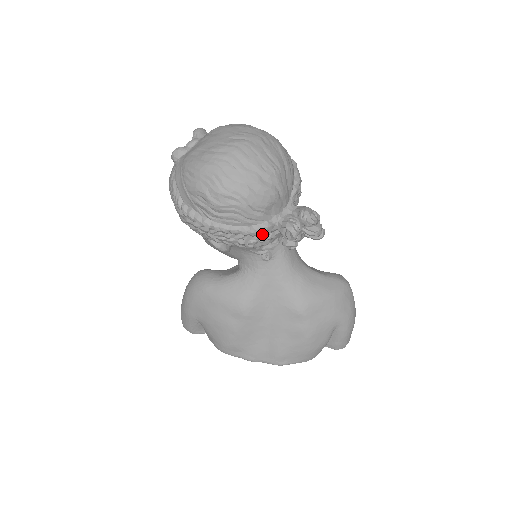
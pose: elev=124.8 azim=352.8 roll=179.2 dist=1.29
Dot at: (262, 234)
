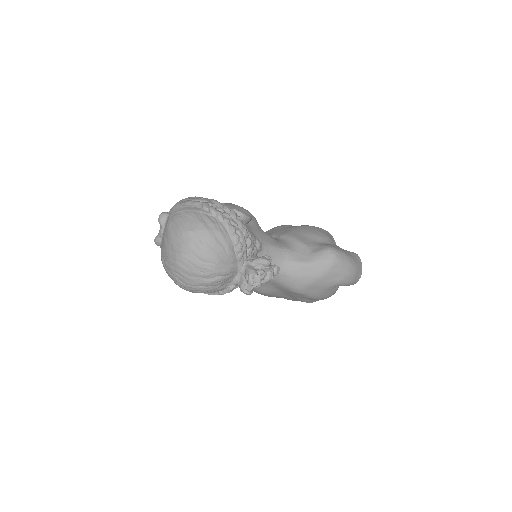
Dot at: (231, 291)
